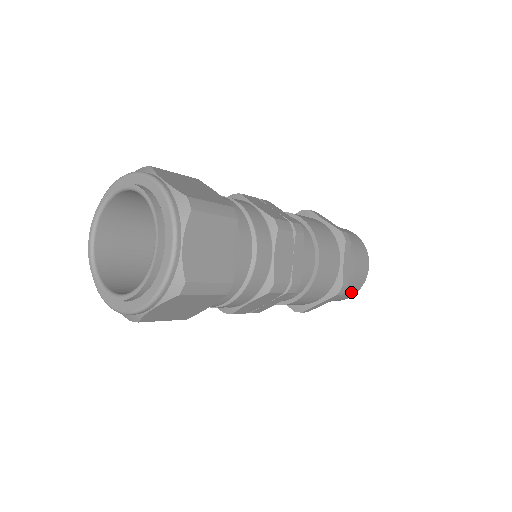
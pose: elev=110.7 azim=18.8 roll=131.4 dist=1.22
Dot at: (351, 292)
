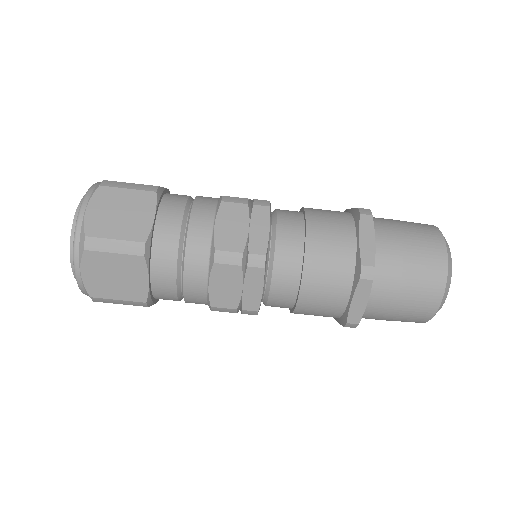
Dot at: (425, 291)
